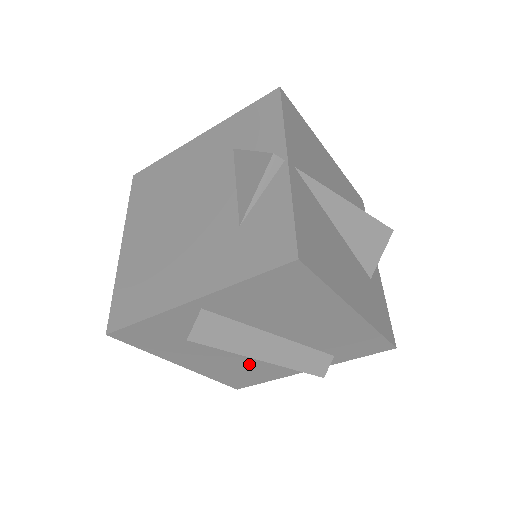
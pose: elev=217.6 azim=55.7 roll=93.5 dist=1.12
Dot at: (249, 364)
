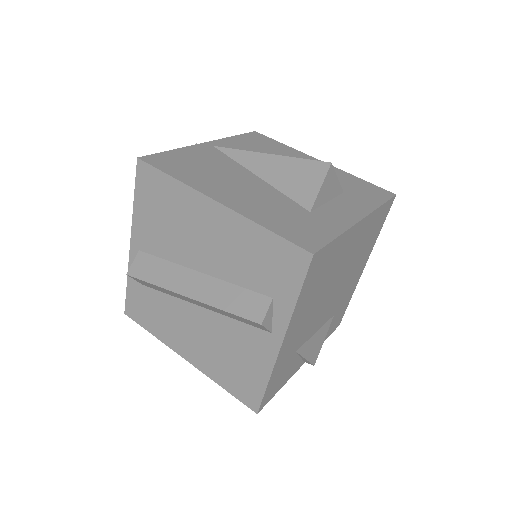
Dot at: (224, 342)
